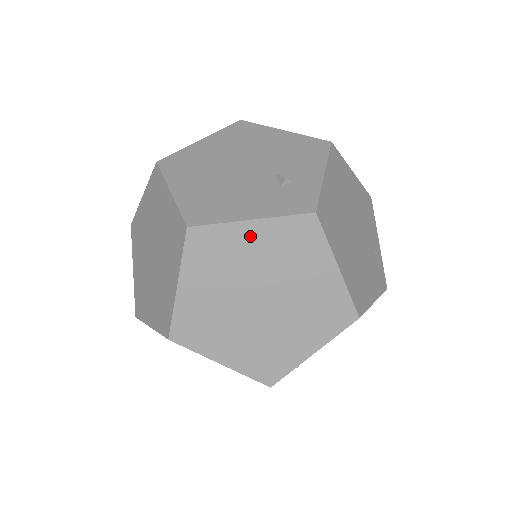
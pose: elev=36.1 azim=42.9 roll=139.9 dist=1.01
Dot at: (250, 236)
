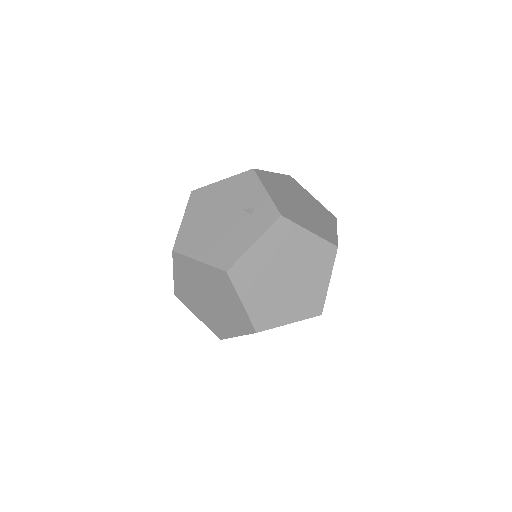
Dot at: (259, 251)
